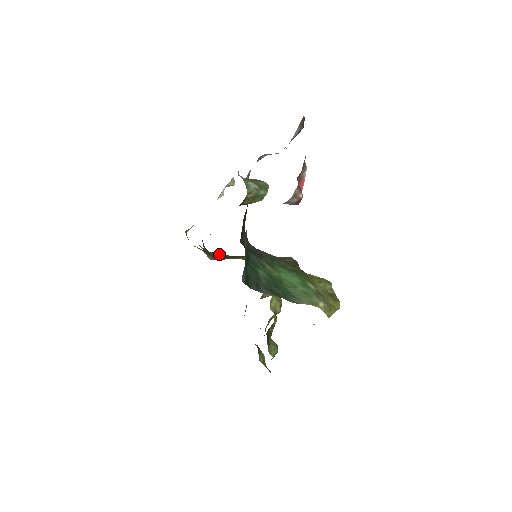
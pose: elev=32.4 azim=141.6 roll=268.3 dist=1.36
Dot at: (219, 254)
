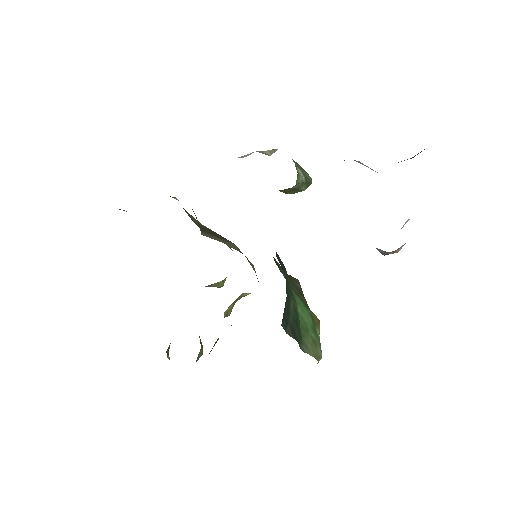
Dot at: (196, 220)
